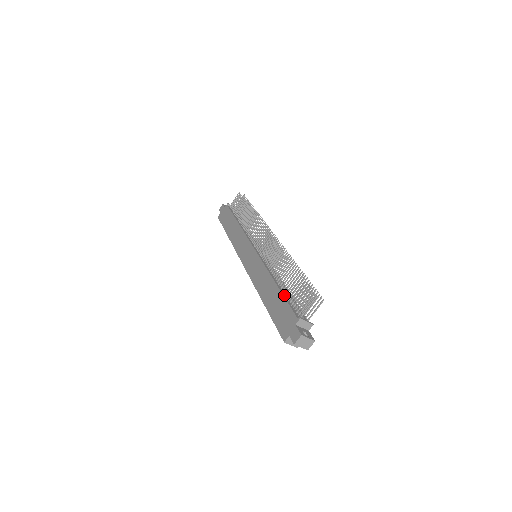
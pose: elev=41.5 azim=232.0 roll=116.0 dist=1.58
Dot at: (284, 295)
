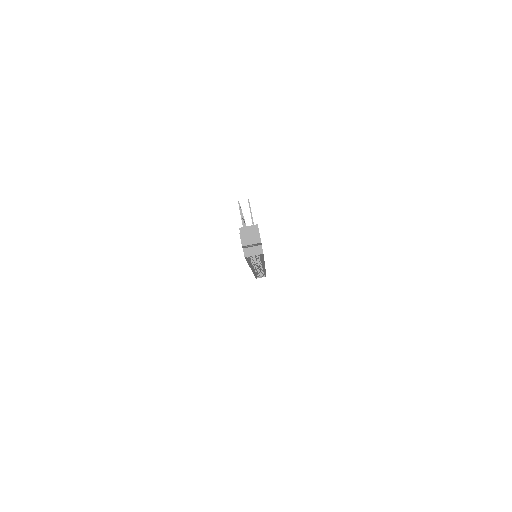
Dot at: occluded
